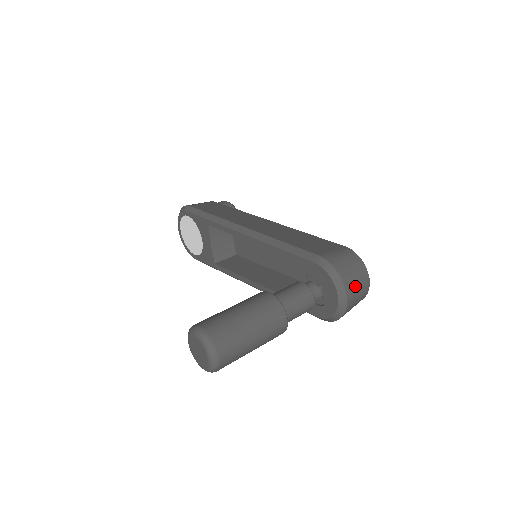
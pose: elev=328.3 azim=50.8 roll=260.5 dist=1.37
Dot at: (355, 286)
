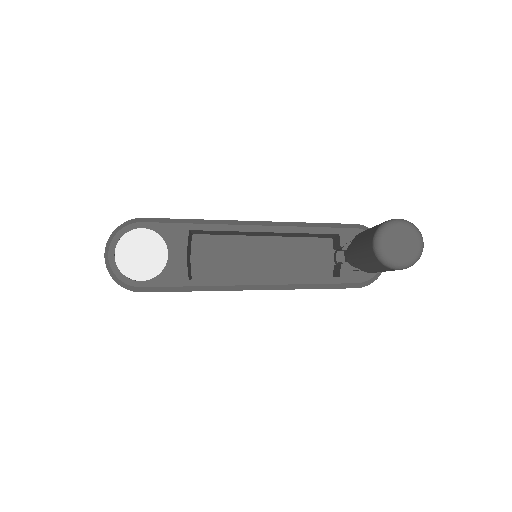
Dot at: occluded
